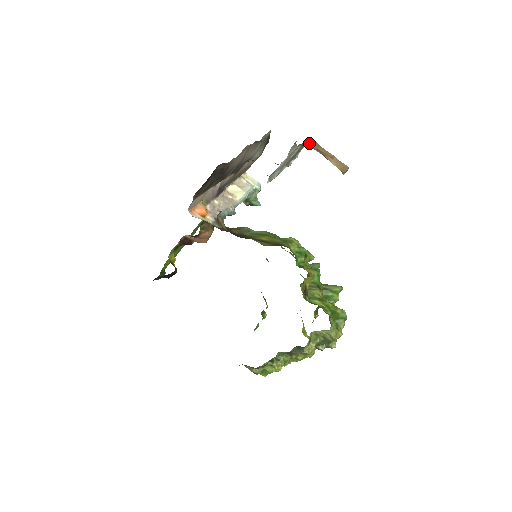
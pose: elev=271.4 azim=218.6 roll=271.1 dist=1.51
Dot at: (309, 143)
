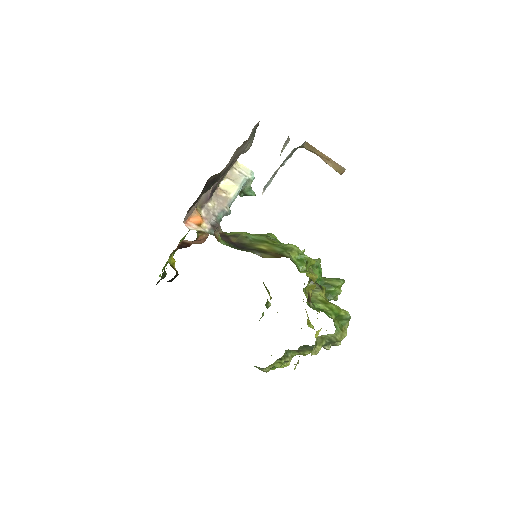
Dot at: (303, 146)
